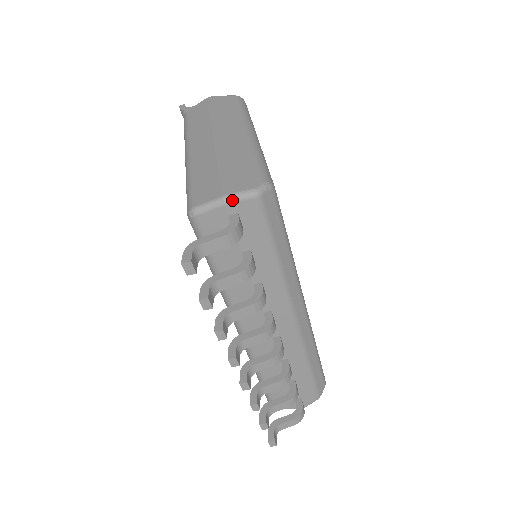
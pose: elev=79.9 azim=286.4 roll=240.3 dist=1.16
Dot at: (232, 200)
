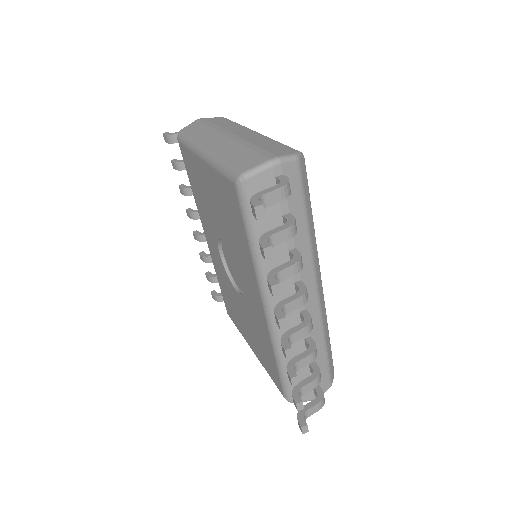
Dot at: (279, 162)
